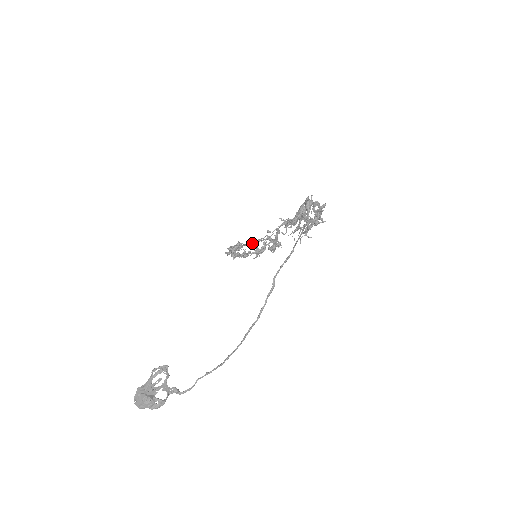
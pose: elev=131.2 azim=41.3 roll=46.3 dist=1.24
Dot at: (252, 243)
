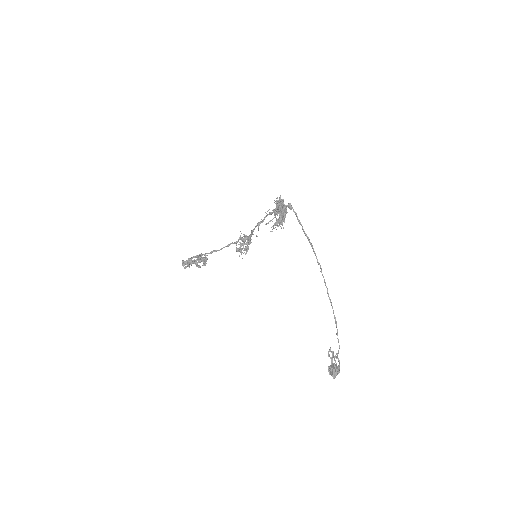
Dot at: (237, 250)
